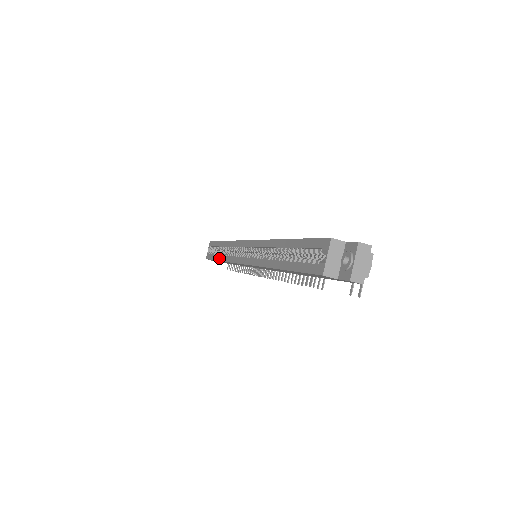
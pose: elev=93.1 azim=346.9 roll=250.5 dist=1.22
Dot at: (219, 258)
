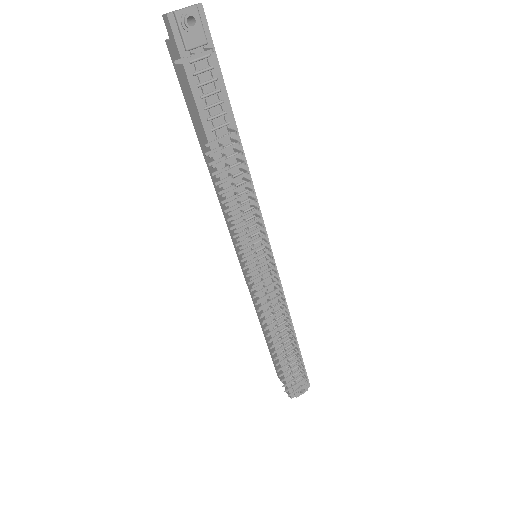
Dot at: occluded
